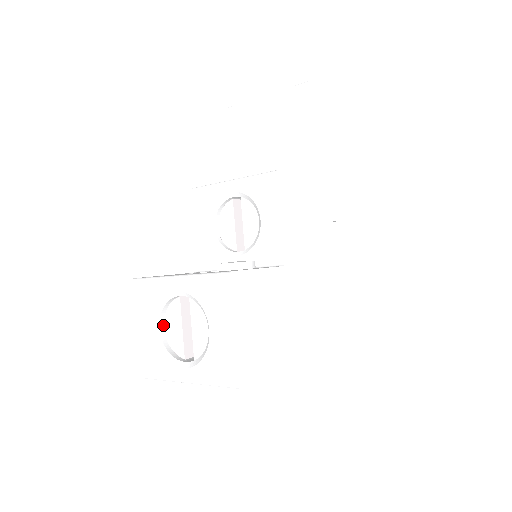
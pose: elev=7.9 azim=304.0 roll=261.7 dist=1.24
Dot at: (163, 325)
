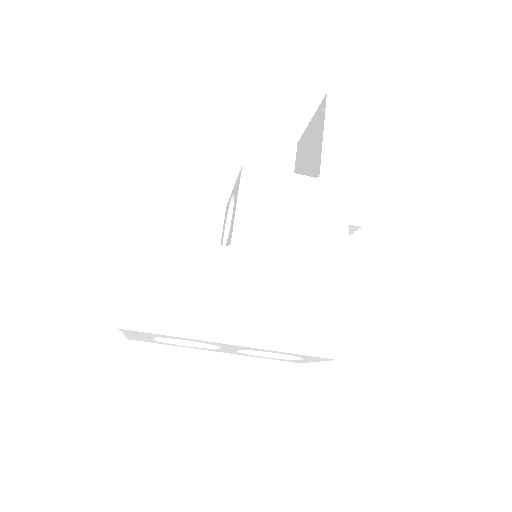
Dot at: occluded
